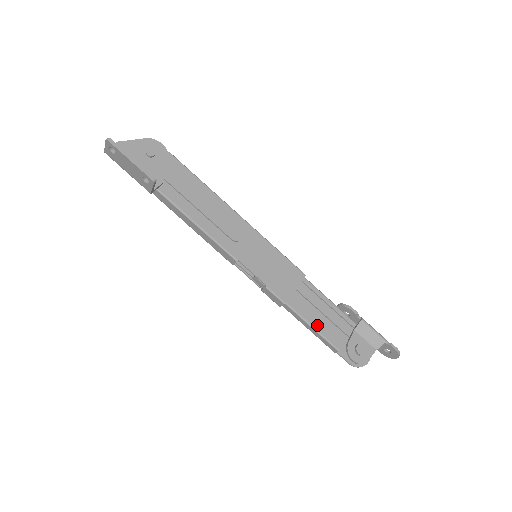
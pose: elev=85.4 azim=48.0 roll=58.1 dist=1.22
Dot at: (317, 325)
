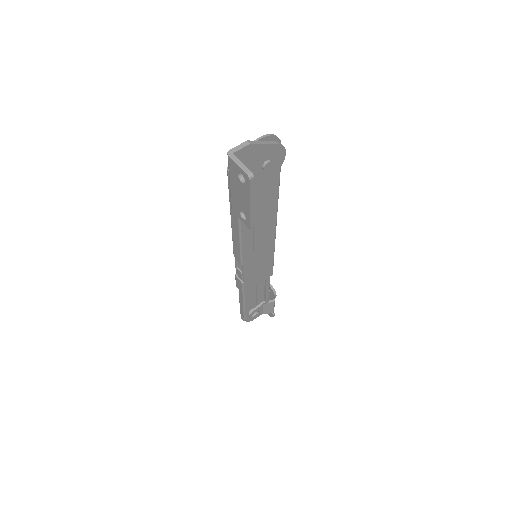
Dot at: occluded
